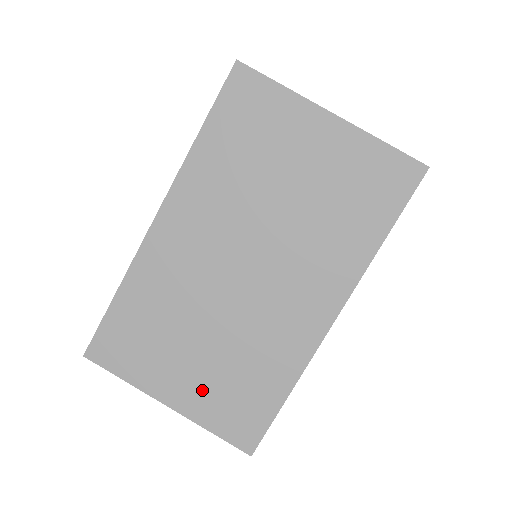
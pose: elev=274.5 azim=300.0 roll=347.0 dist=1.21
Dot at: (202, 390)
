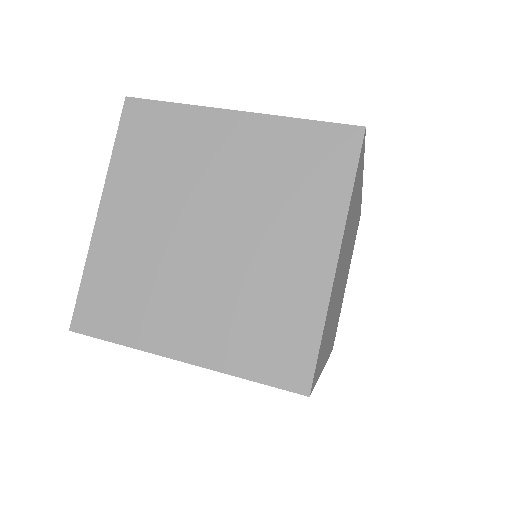
Dot at: occluded
